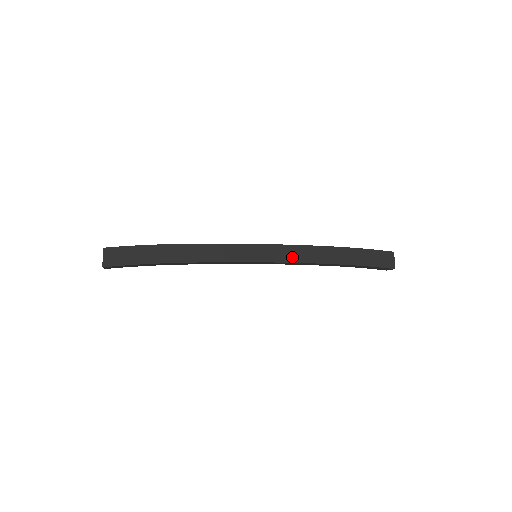
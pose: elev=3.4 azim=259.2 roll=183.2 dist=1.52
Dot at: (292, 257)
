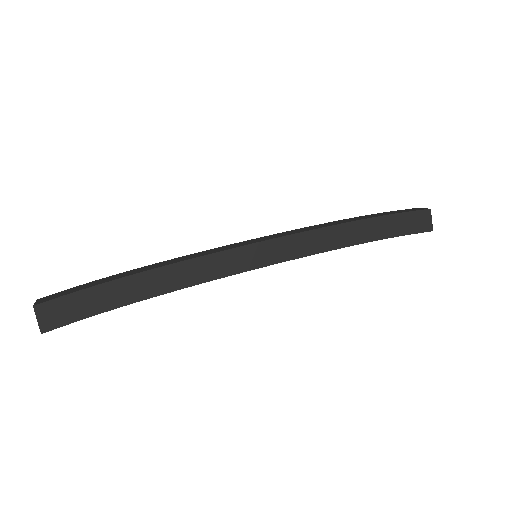
Dot at: (306, 249)
